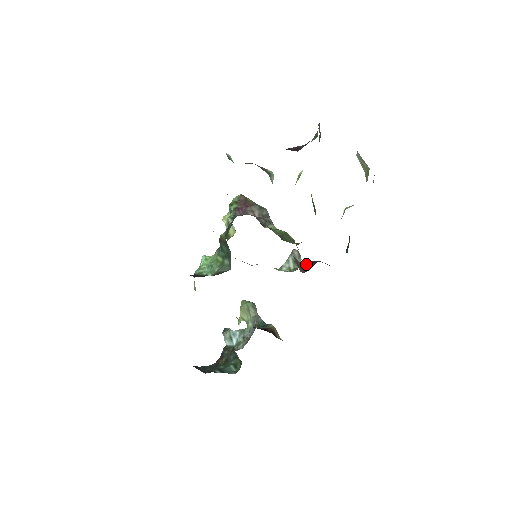
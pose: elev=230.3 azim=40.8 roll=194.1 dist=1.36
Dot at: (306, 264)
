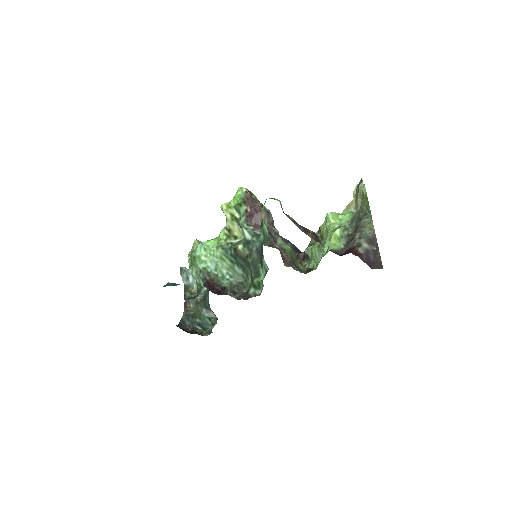
Dot at: occluded
